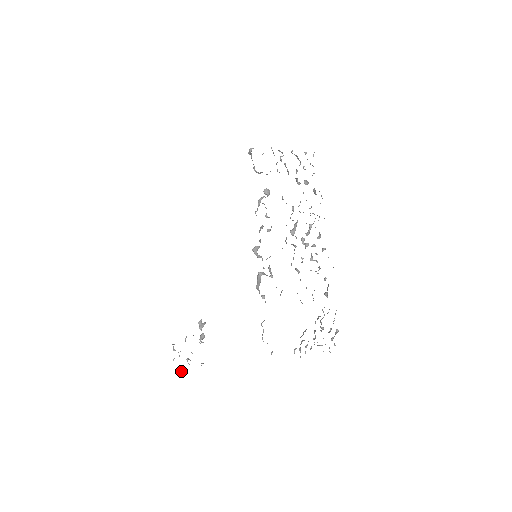
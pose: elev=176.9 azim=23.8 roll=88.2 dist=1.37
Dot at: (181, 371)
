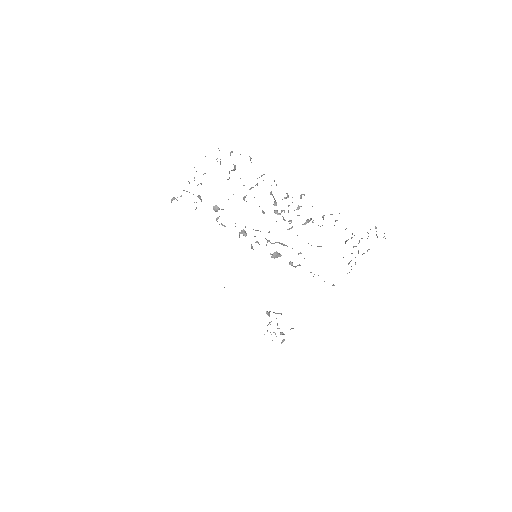
Dot at: (283, 341)
